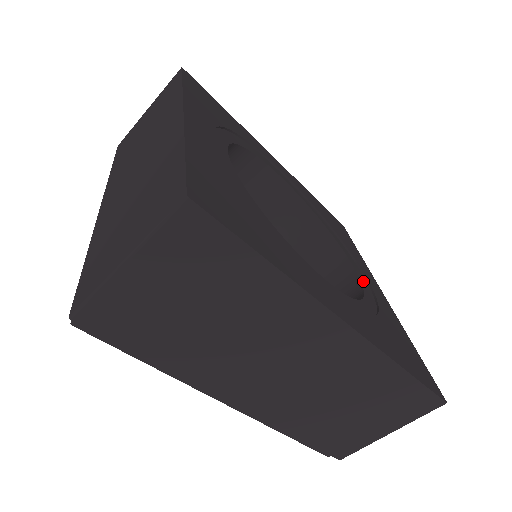
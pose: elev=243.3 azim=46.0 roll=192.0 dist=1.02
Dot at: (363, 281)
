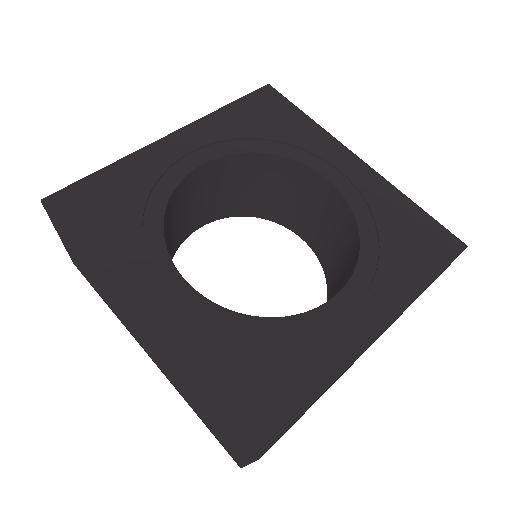
Dot at: (341, 185)
